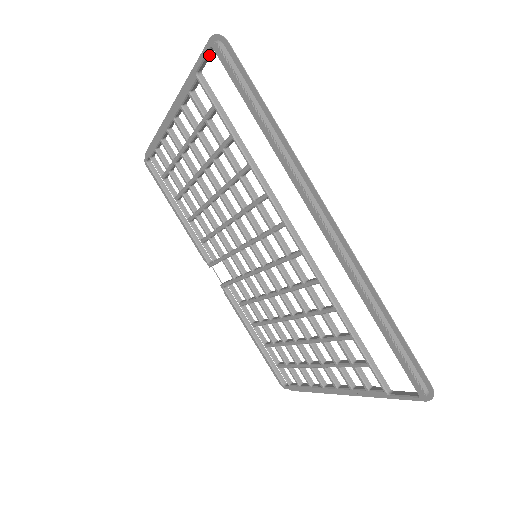
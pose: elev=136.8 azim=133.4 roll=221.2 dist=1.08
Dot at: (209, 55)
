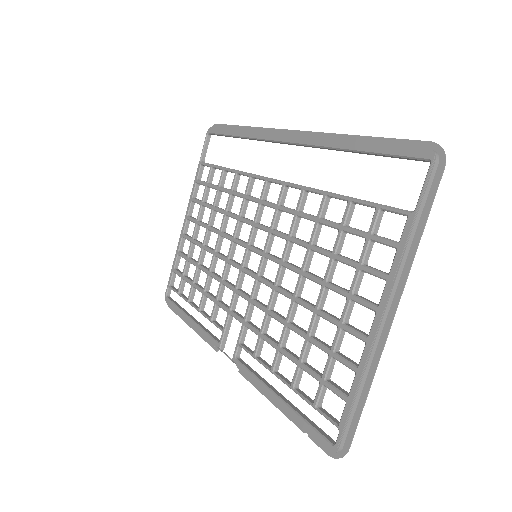
Dot at: (207, 143)
